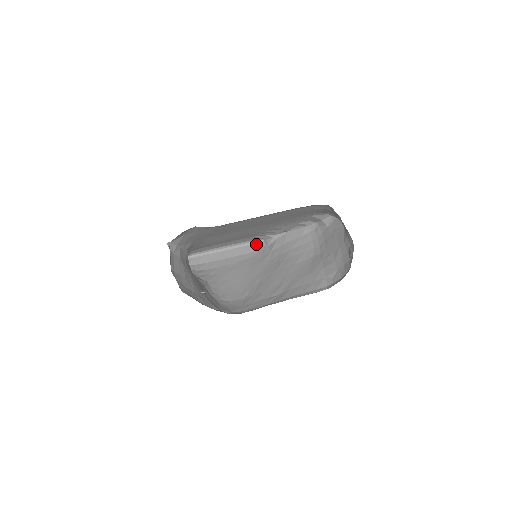
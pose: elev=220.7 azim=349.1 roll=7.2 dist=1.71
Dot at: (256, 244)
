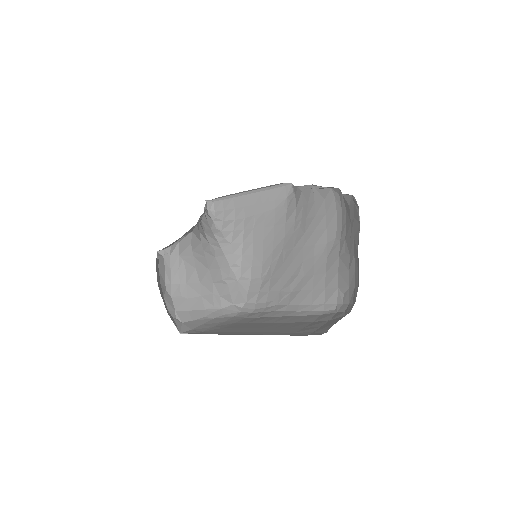
Dot at: (283, 188)
